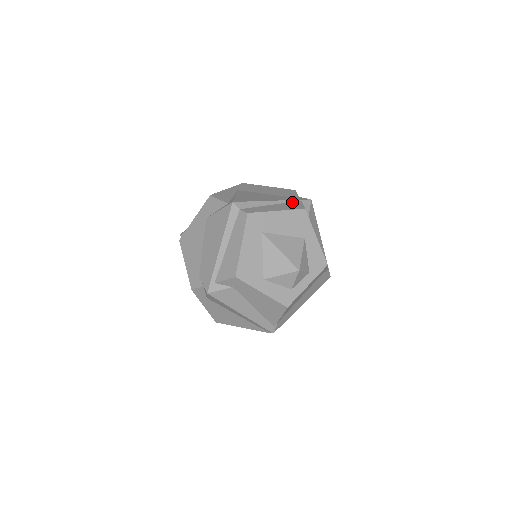
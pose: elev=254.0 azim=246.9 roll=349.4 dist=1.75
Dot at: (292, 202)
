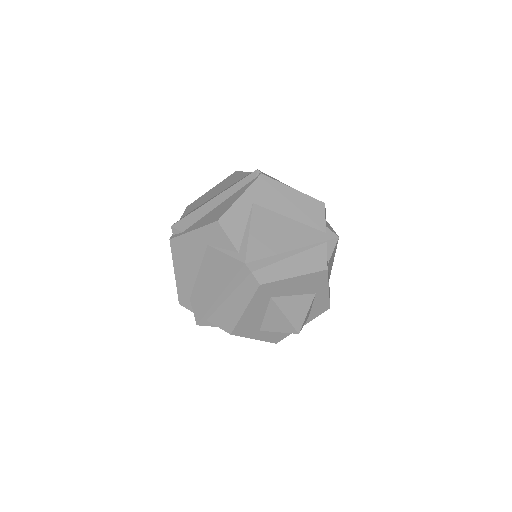
Dot at: (315, 248)
